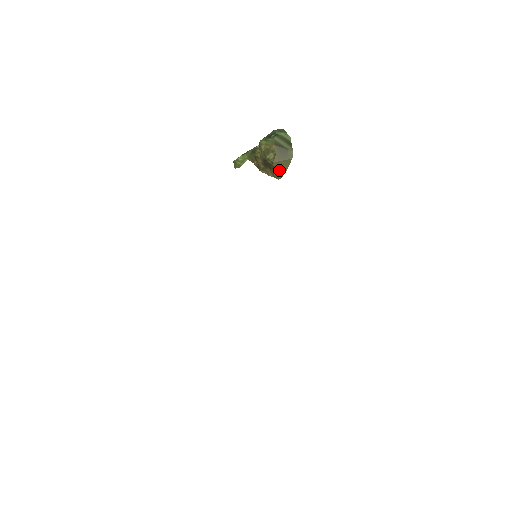
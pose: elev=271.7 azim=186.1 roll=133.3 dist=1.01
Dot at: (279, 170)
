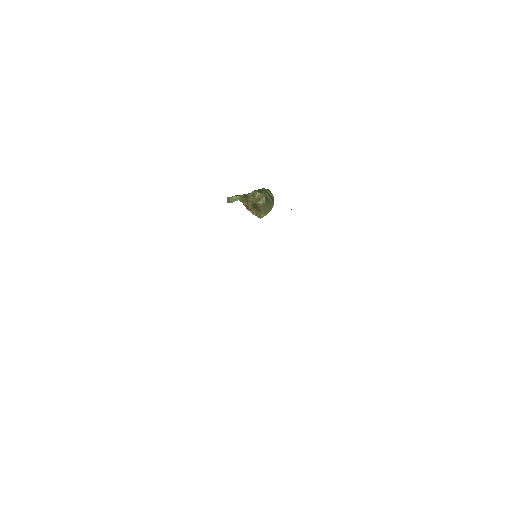
Dot at: (263, 213)
